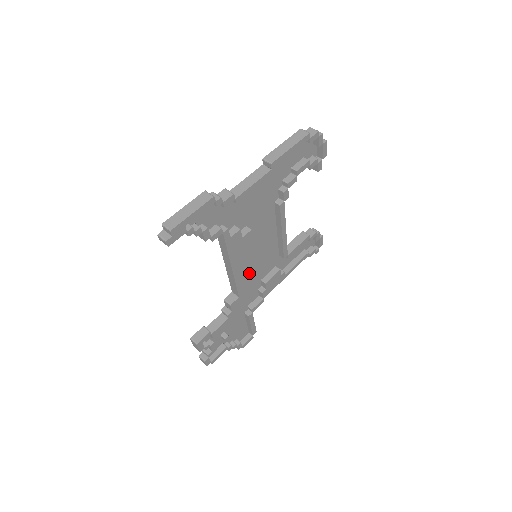
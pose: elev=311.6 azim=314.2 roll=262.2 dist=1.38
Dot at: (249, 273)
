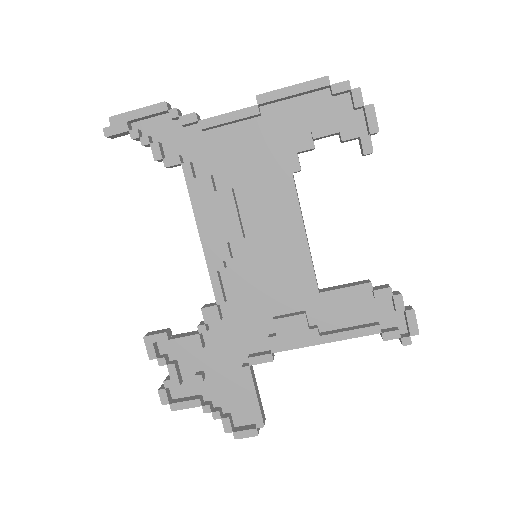
Dot at: (247, 283)
